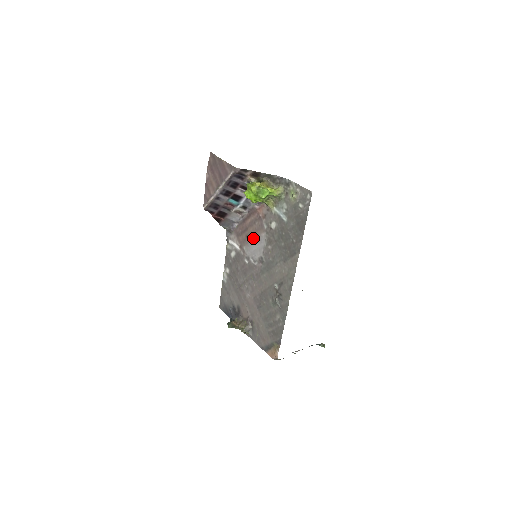
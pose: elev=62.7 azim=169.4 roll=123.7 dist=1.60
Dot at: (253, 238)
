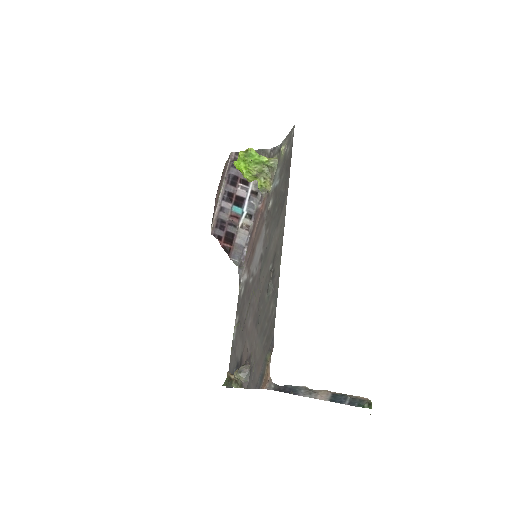
Dot at: (257, 244)
